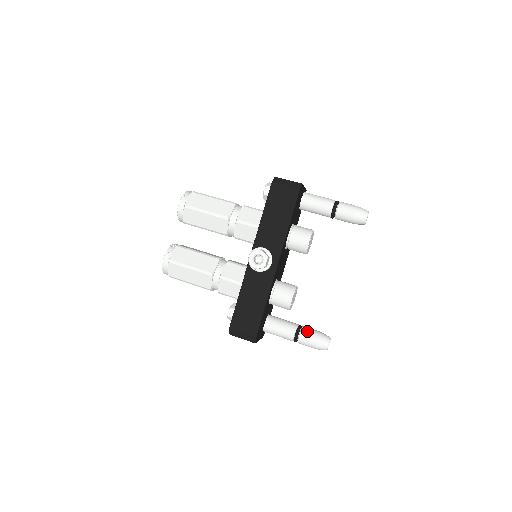
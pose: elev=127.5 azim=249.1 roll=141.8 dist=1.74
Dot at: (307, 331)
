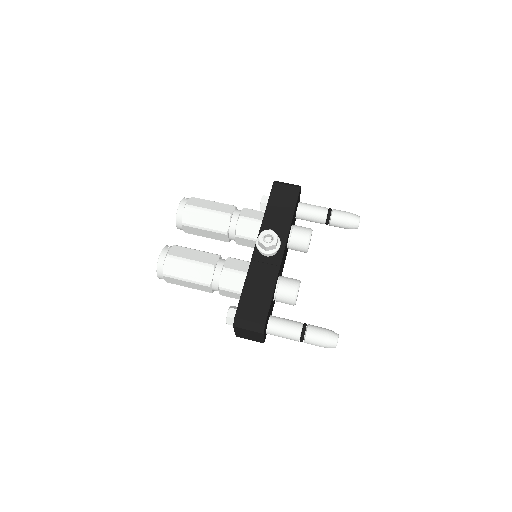
Dot at: (314, 326)
